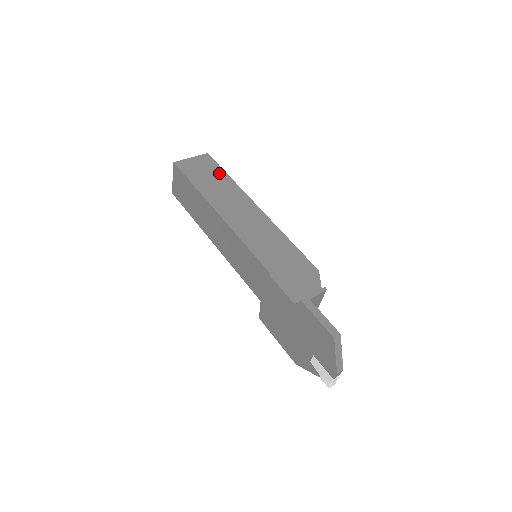
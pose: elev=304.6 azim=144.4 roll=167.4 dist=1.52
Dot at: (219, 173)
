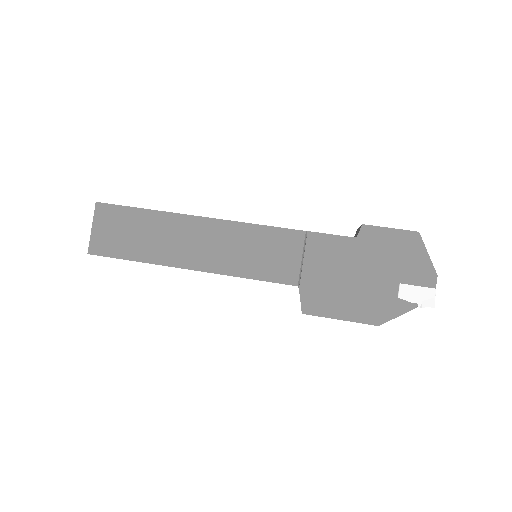
Dot at: occluded
